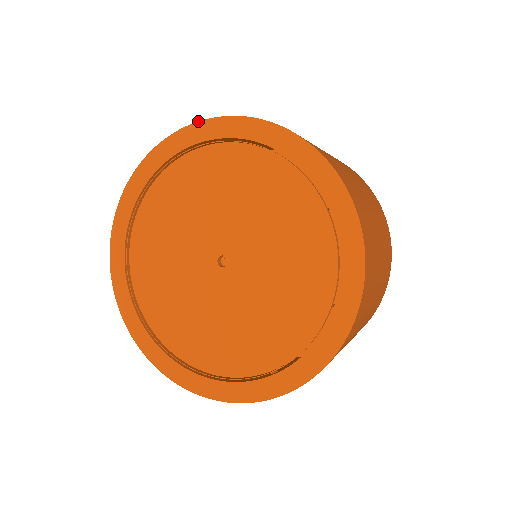
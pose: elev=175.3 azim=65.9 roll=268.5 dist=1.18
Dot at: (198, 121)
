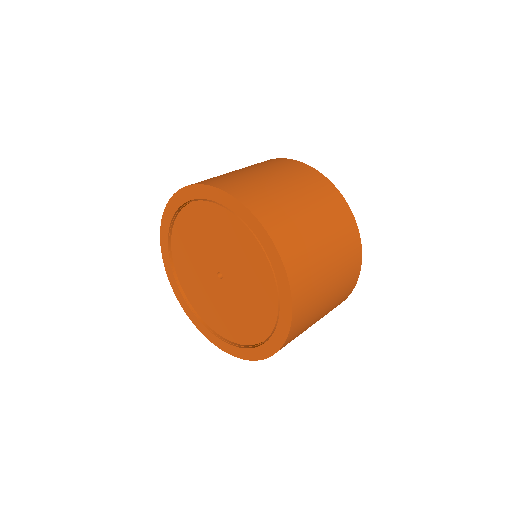
Dot at: (161, 219)
